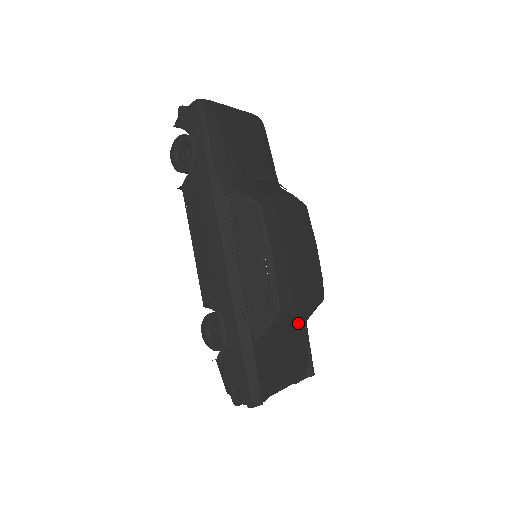
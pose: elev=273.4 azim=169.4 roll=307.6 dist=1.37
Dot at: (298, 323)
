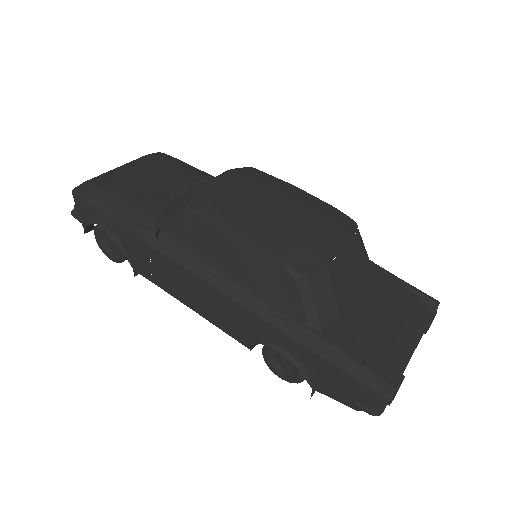
Dot at: (353, 270)
